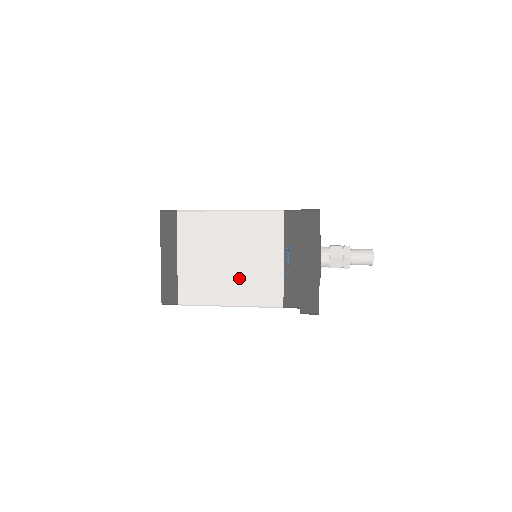
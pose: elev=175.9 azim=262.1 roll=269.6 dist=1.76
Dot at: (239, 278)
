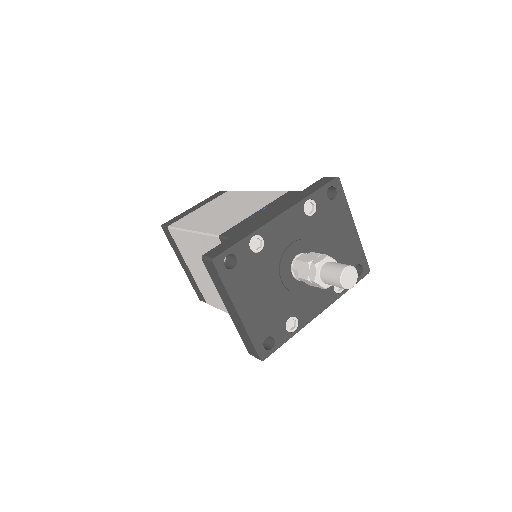
Dot at: occluded
